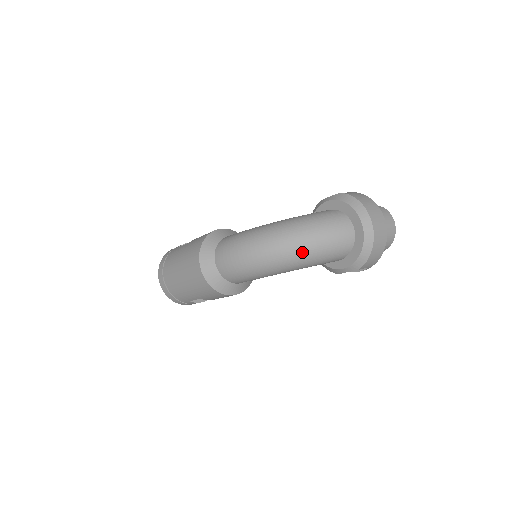
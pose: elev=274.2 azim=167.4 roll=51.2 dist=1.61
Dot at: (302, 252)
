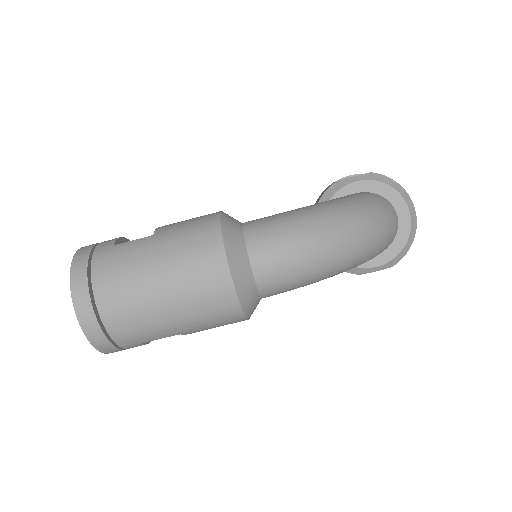
Dot at: (374, 244)
